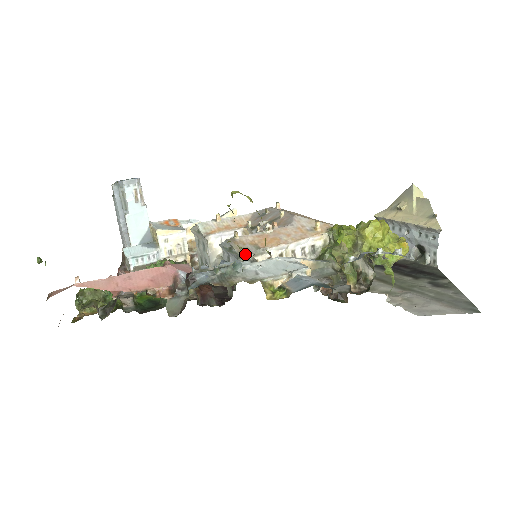
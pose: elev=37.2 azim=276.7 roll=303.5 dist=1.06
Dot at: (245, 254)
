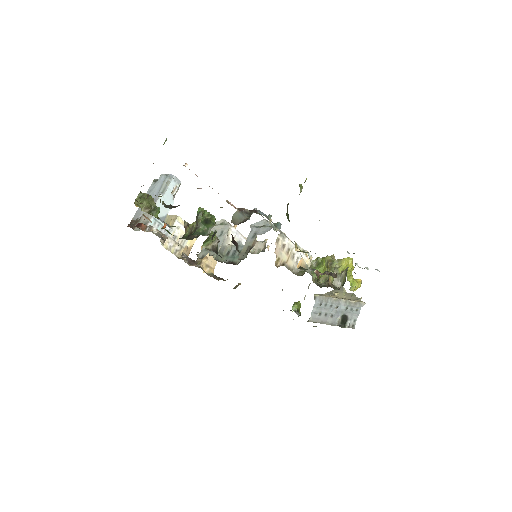
Dot at: occluded
